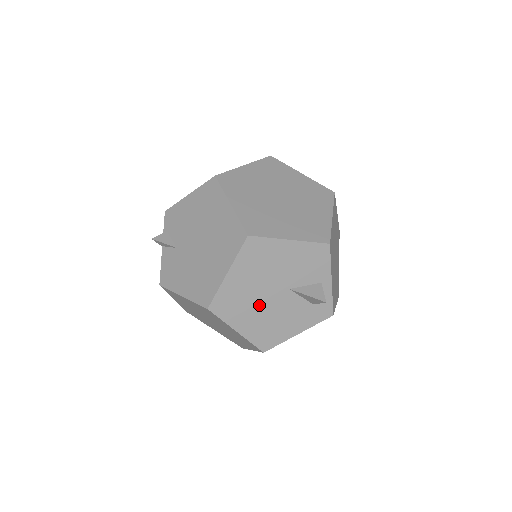
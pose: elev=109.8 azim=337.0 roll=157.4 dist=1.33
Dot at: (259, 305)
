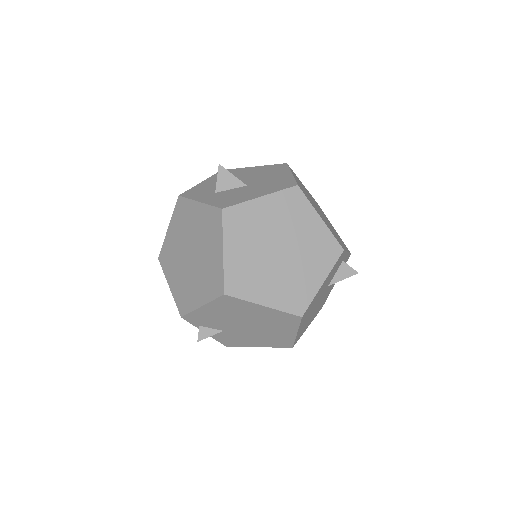
Dot at: (315, 310)
